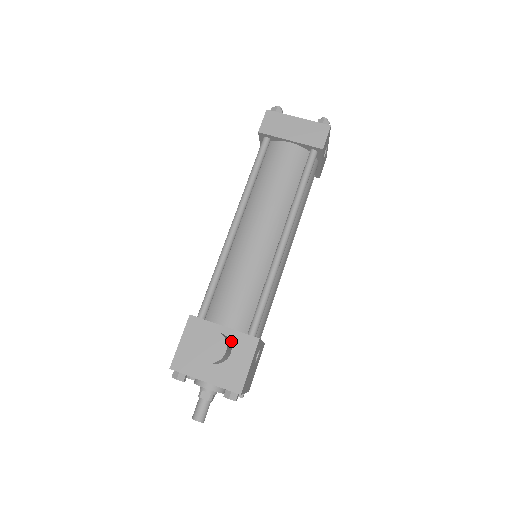
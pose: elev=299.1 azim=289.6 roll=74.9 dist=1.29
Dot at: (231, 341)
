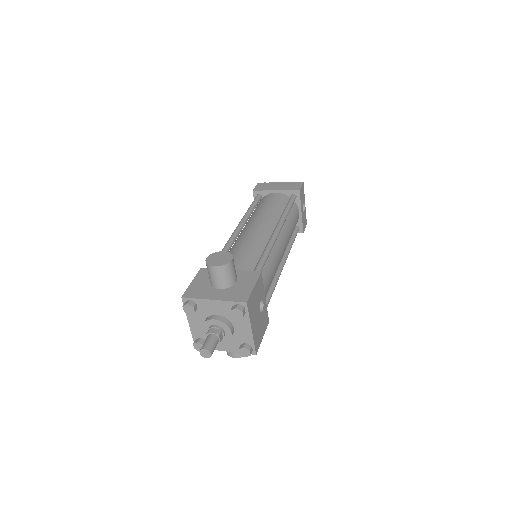
Dot at: (237, 276)
